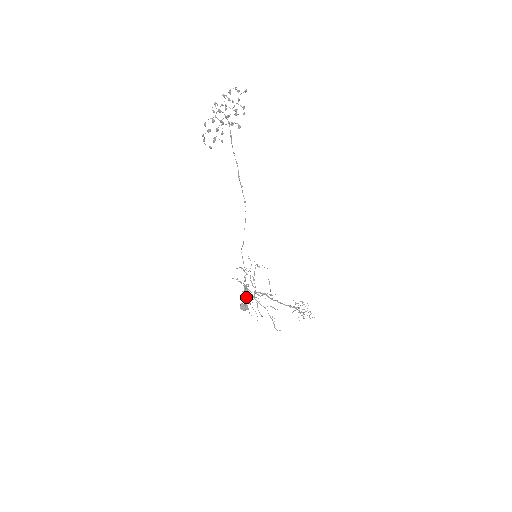
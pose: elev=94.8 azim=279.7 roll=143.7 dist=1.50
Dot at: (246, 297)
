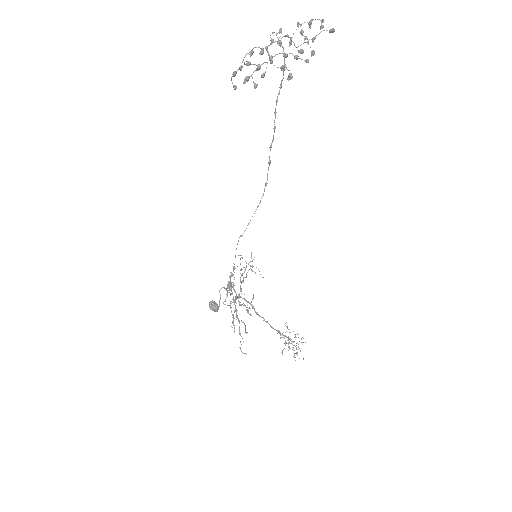
Dot at: (230, 294)
